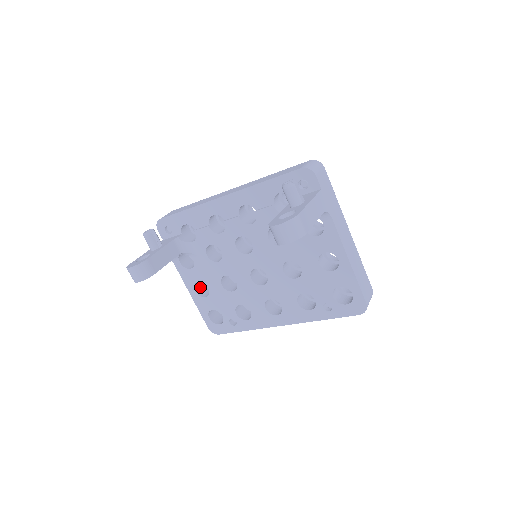
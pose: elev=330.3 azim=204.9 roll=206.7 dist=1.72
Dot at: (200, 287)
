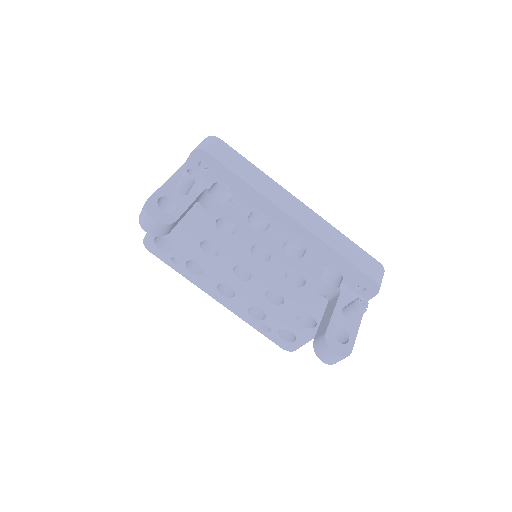
Dot at: occluded
